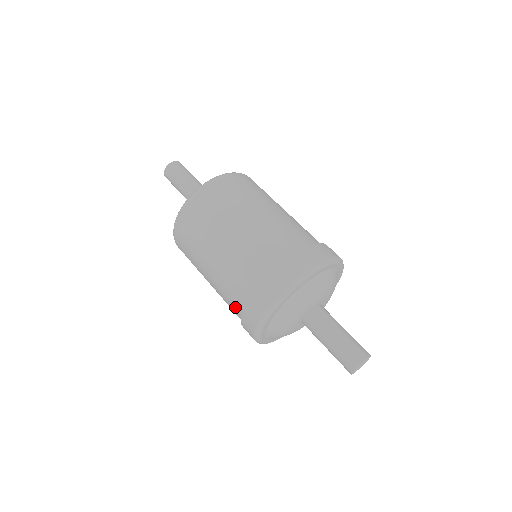
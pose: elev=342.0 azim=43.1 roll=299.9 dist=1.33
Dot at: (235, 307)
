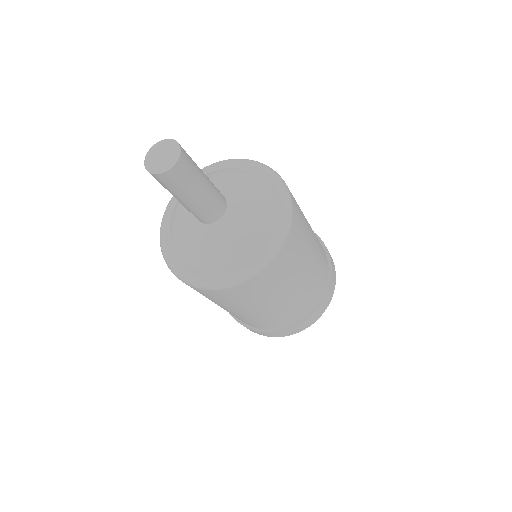
Dot at: (239, 319)
